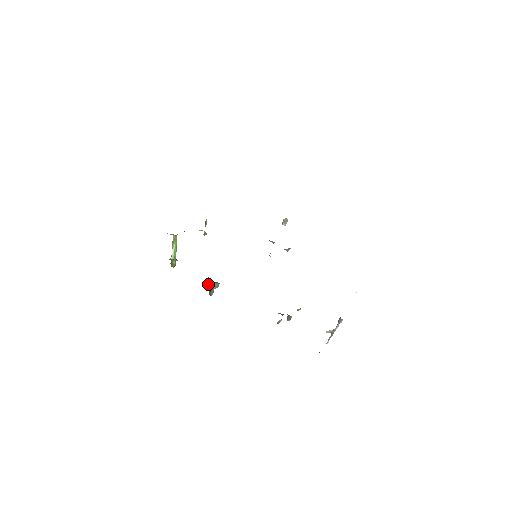
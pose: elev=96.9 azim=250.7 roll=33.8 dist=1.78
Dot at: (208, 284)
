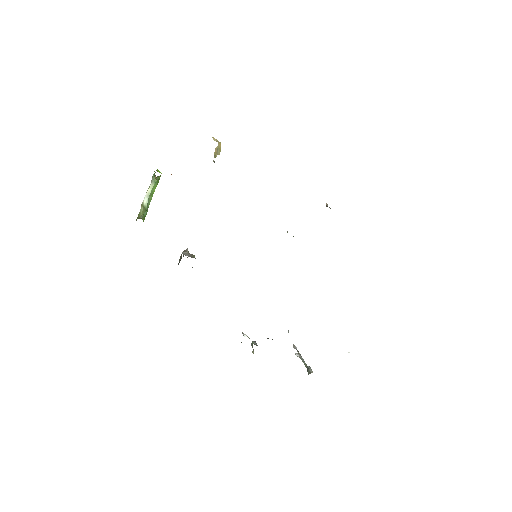
Dot at: (179, 261)
